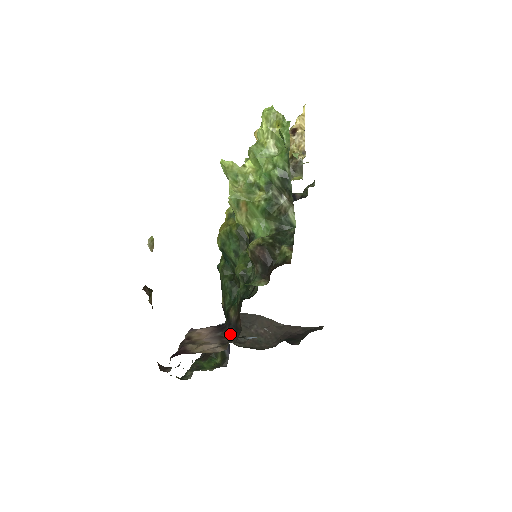
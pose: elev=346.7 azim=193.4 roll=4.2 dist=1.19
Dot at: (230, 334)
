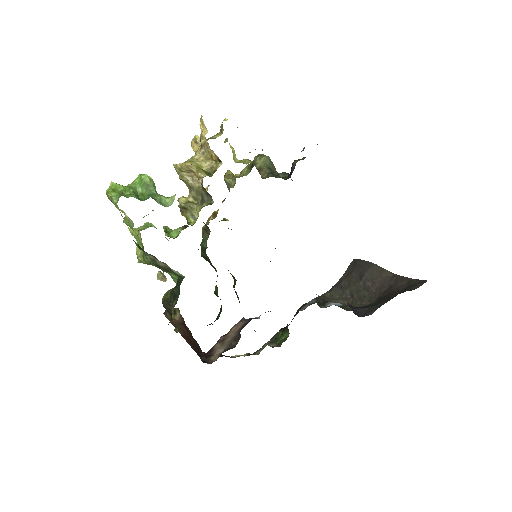
Dot at: (239, 337)
